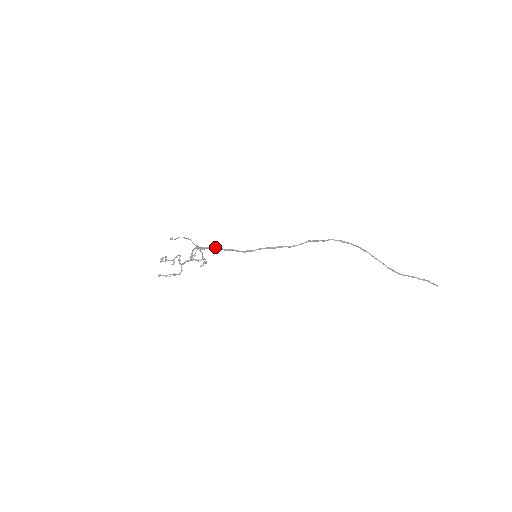
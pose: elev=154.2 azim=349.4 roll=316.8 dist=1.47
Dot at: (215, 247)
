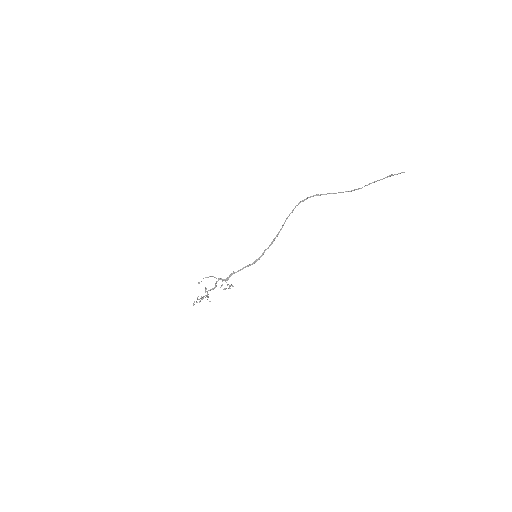
Dot at: (233, 272)
